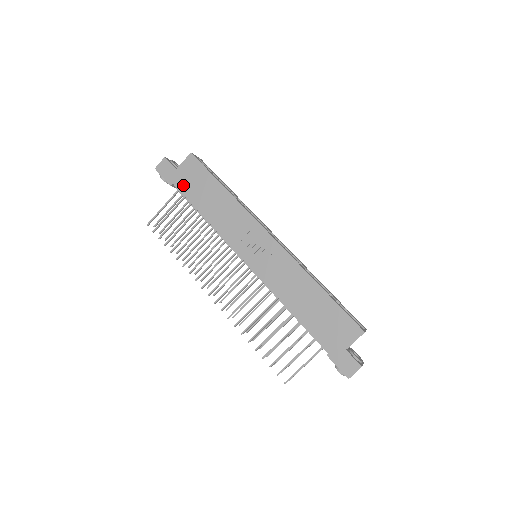
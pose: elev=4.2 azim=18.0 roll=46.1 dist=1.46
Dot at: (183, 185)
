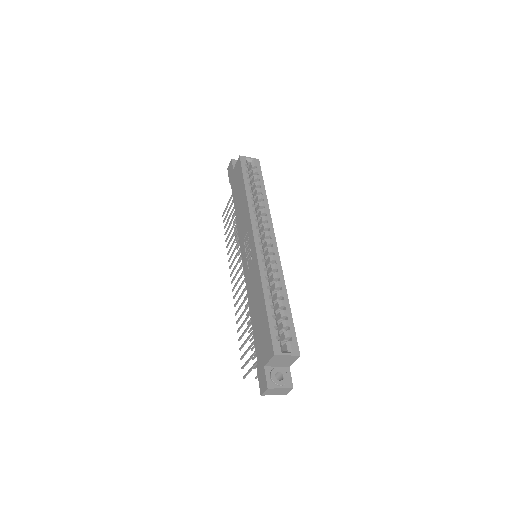
Dot at: (233, 184)
